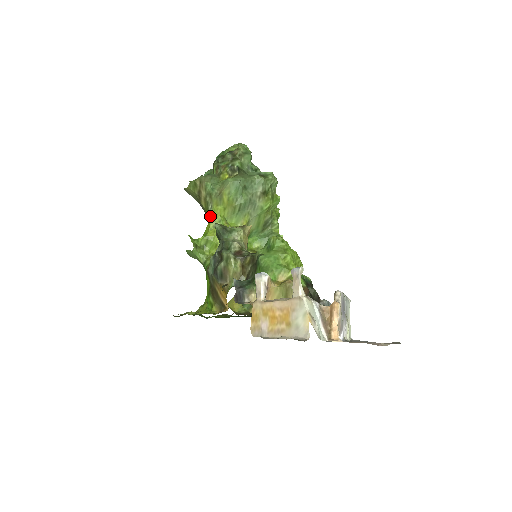
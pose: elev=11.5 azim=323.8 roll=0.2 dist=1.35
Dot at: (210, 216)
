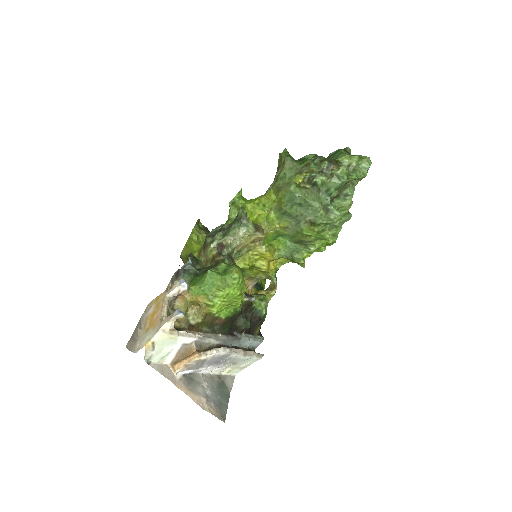
Dot at: (265, 193)
